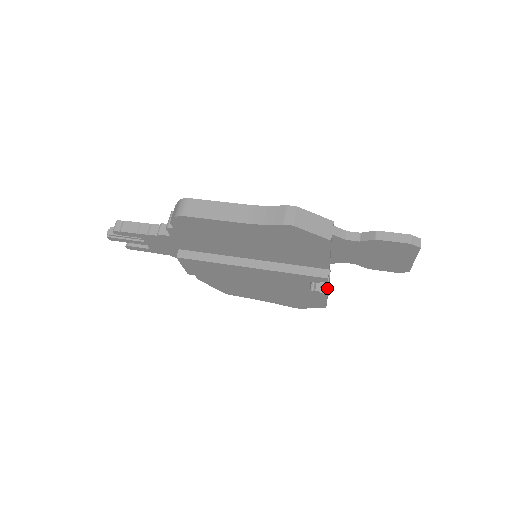
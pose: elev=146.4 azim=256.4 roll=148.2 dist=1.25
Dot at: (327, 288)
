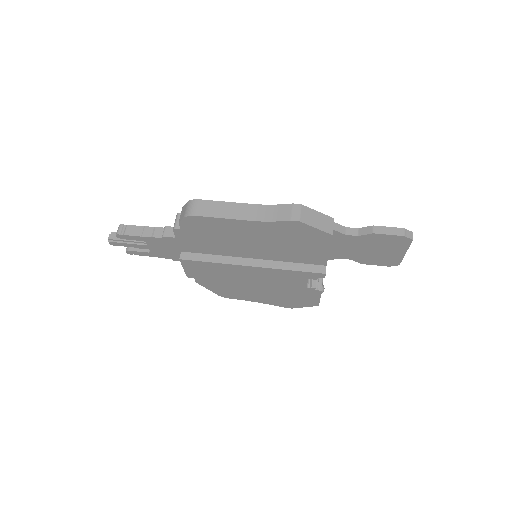
Dot at: occluded
